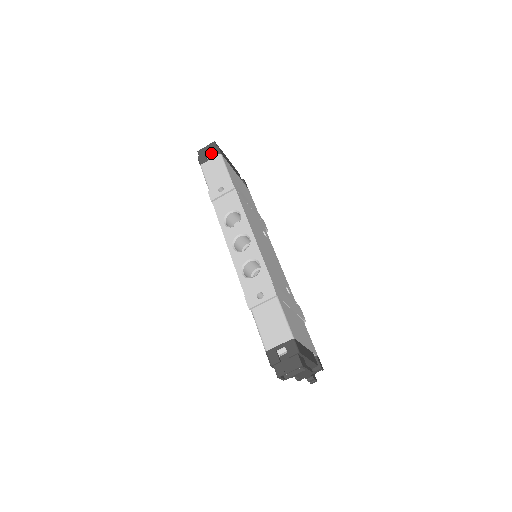
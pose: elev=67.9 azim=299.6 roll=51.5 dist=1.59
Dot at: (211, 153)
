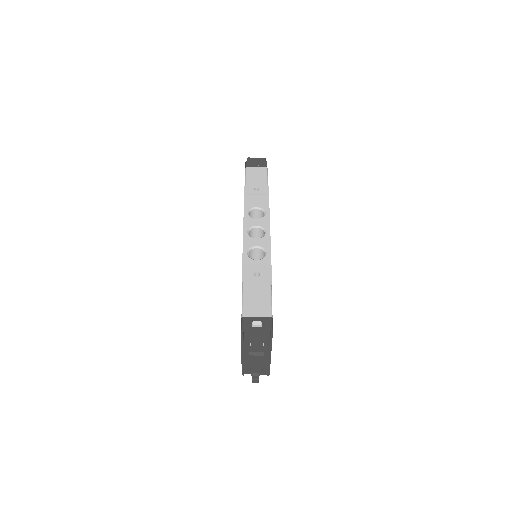
Dot at: (259, 164)
